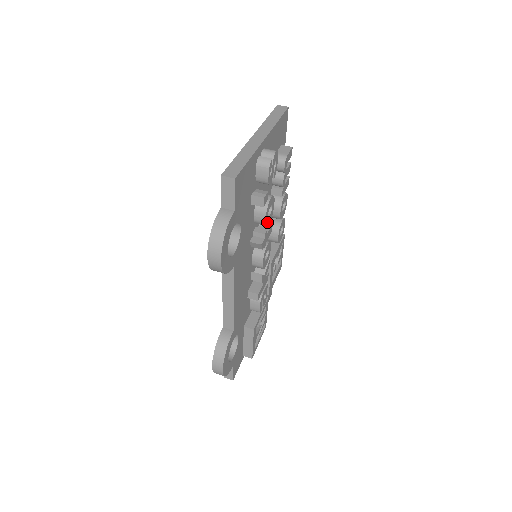
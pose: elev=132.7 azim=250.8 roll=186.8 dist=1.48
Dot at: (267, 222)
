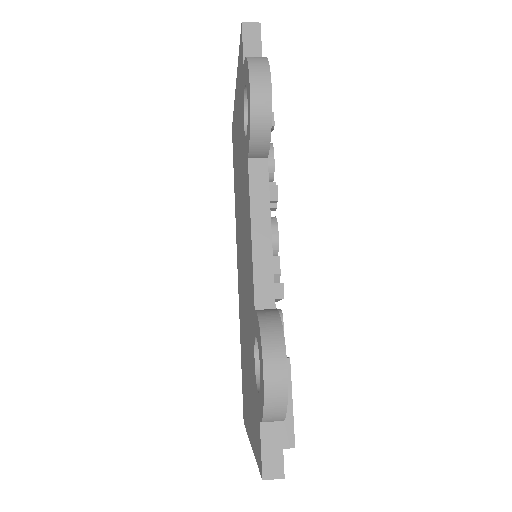
Dot at: (273, 172)
